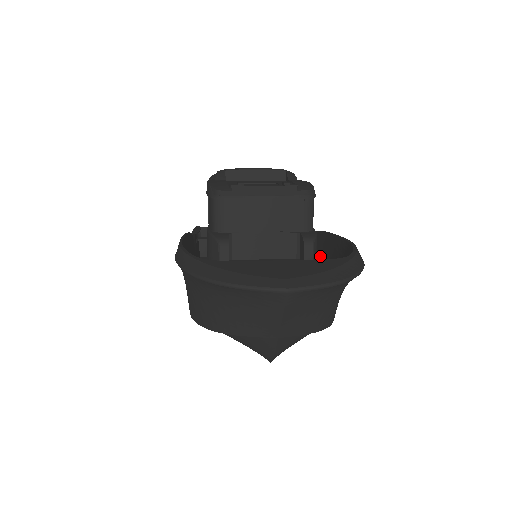
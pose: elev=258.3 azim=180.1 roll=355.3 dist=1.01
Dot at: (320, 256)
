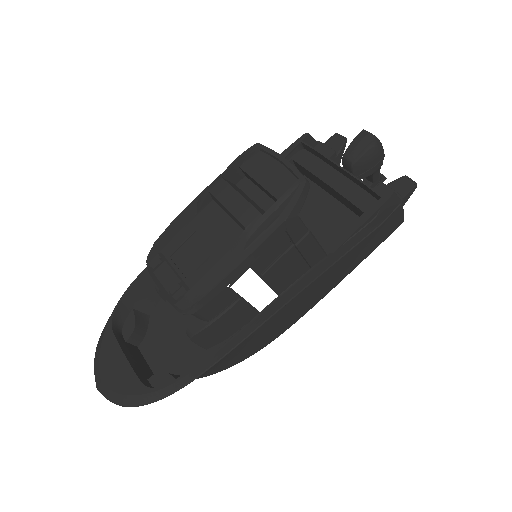
Dot at: occluded
